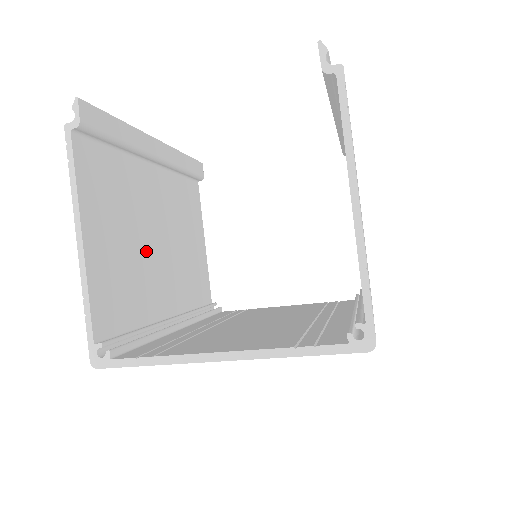
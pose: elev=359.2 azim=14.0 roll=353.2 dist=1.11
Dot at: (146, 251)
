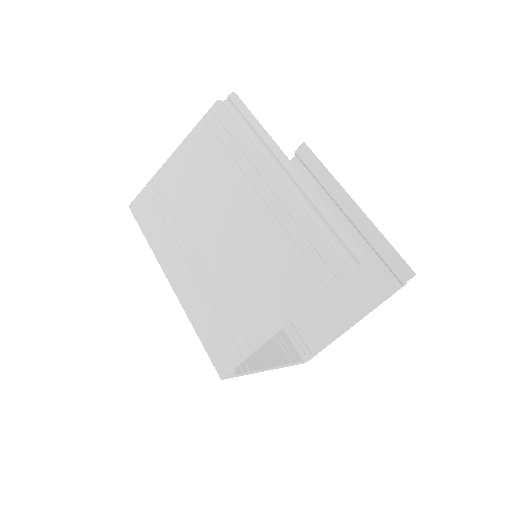
Dot at: (232, 259)
